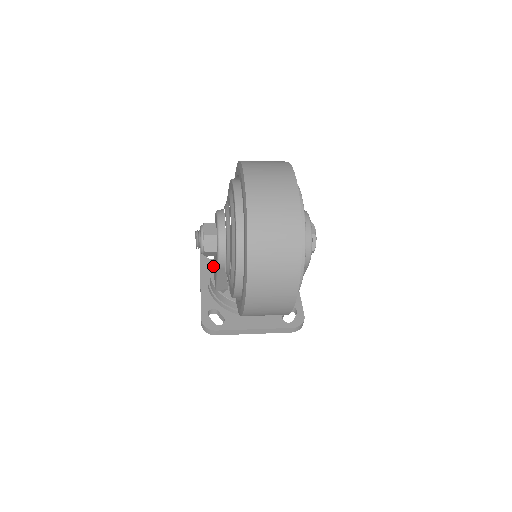
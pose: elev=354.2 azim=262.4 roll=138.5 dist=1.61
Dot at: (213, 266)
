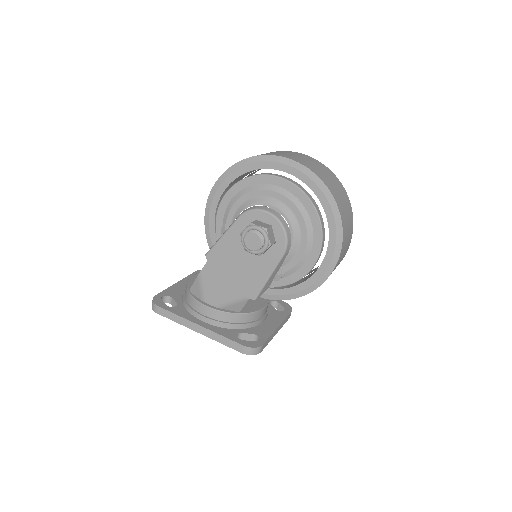
Dot at: (206, 298)
